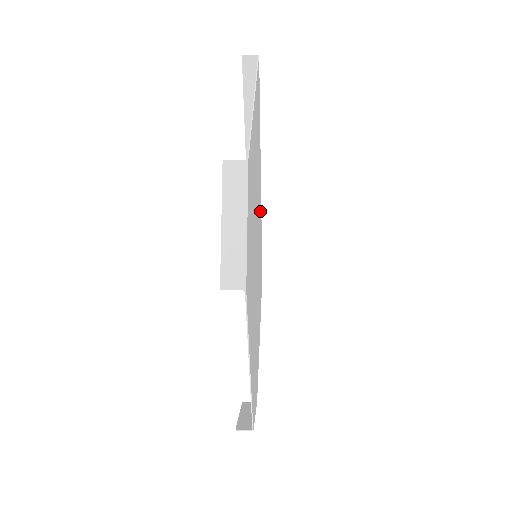
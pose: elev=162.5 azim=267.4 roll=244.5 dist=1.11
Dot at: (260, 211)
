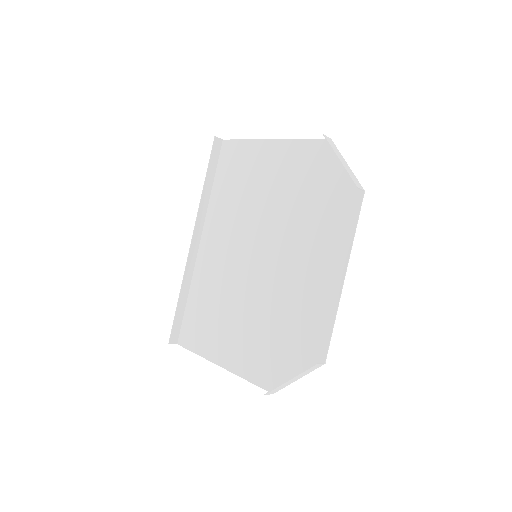
Dot at: (208, 254)
